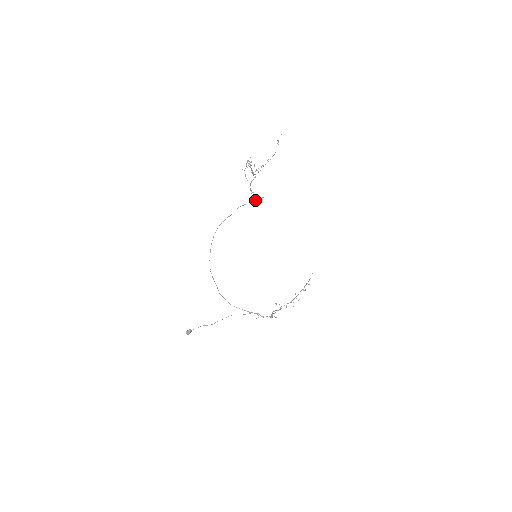
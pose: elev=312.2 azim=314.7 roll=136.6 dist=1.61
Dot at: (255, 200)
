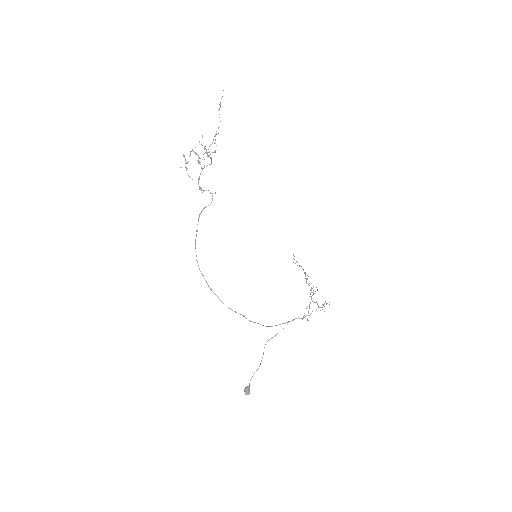
Dot at: occluded
